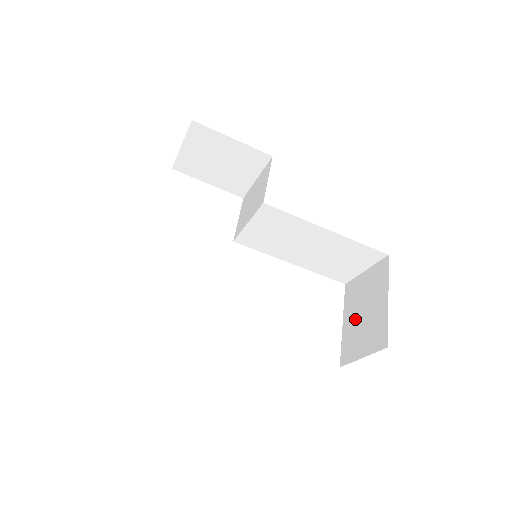
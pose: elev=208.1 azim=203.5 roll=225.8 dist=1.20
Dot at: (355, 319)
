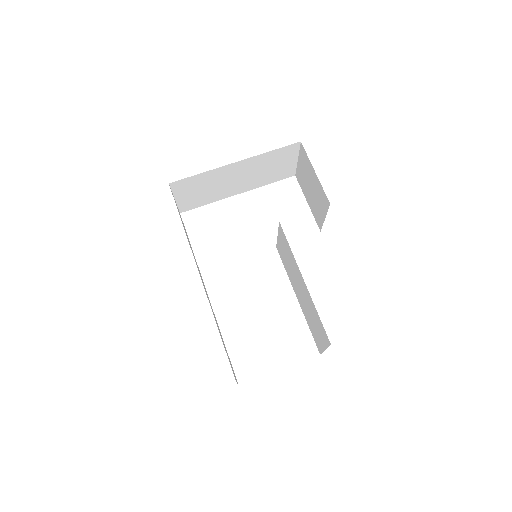
Dot at: occluded
